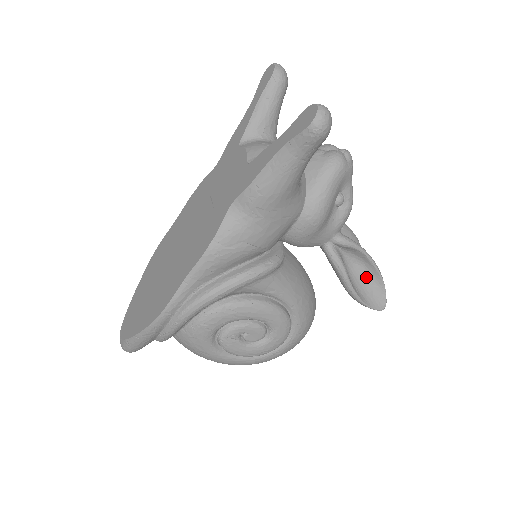
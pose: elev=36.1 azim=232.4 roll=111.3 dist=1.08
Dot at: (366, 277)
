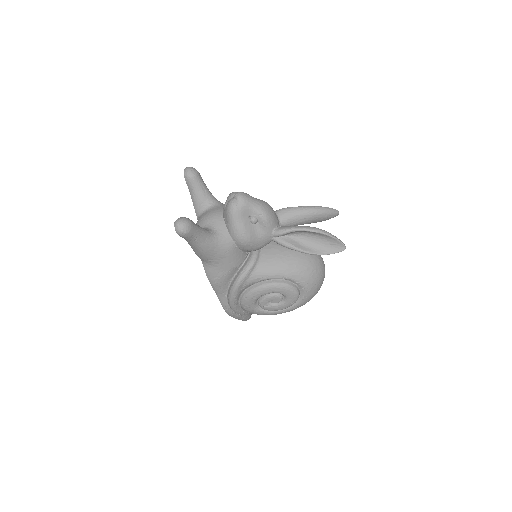
Dot at: (318, 238)
